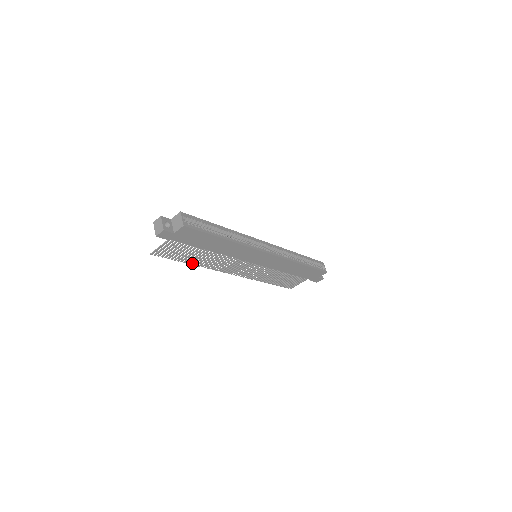
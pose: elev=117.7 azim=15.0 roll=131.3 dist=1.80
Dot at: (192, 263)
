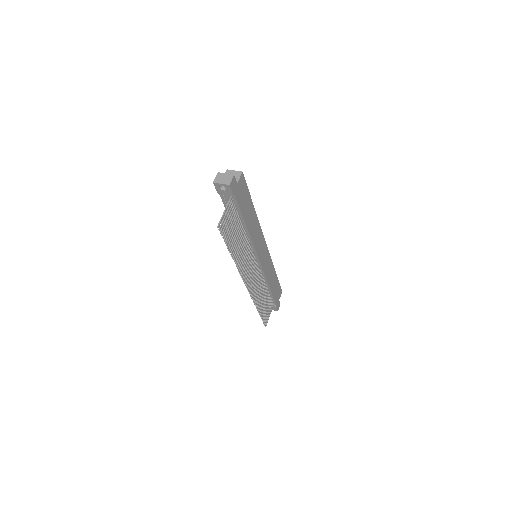
Dot at: (233, 255)
